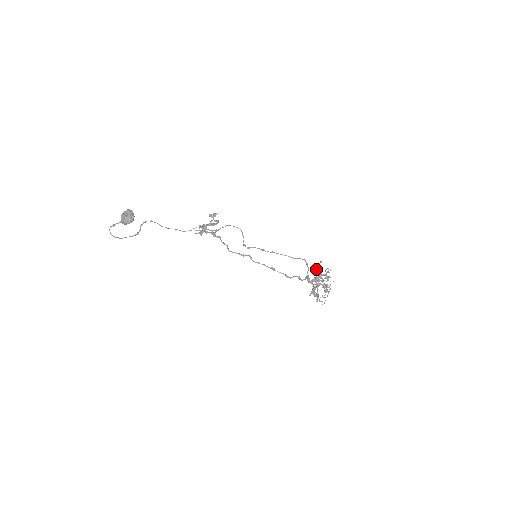
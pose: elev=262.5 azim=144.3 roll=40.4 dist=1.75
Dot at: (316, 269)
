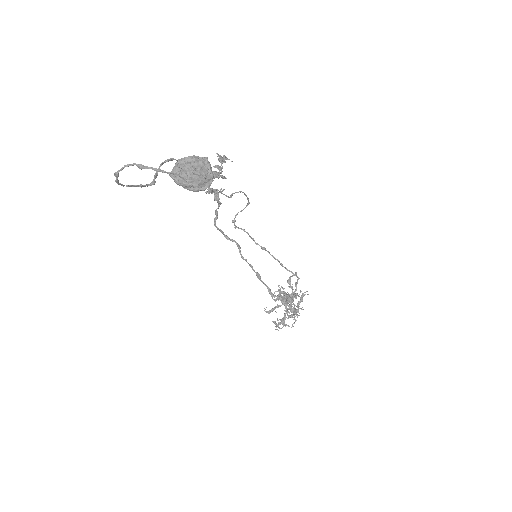
Dot at: (290, 283)
